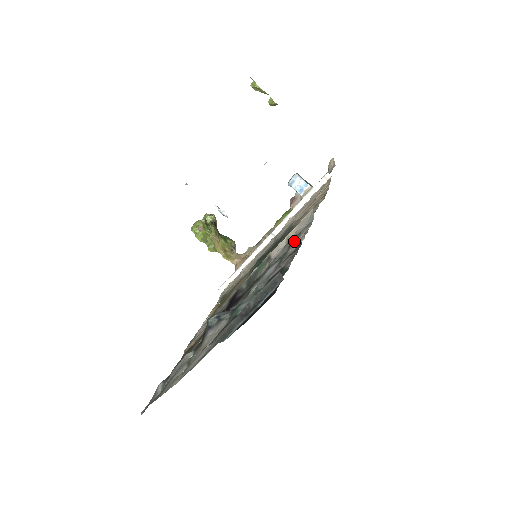
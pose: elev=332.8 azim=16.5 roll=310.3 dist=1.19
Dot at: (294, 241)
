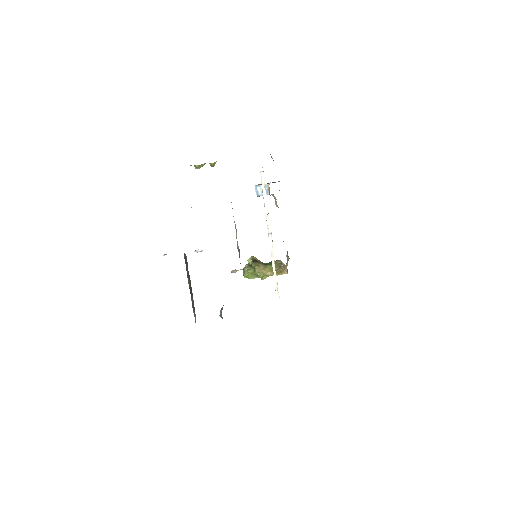
Dot at: occluded
